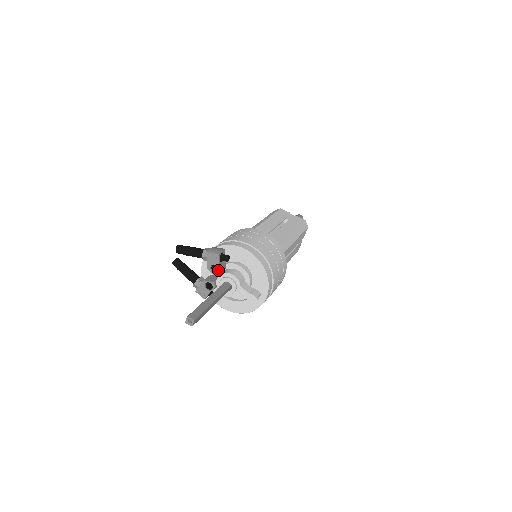
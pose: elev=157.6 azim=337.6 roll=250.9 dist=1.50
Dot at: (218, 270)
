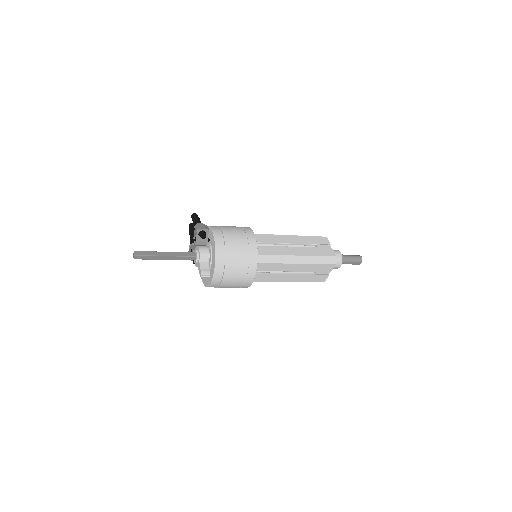
Dot at: (197, 242)
